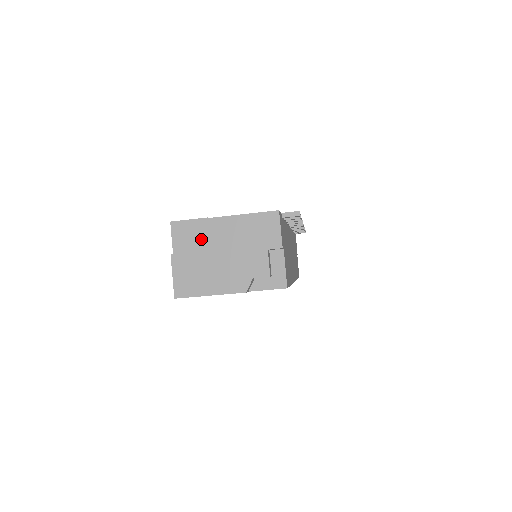
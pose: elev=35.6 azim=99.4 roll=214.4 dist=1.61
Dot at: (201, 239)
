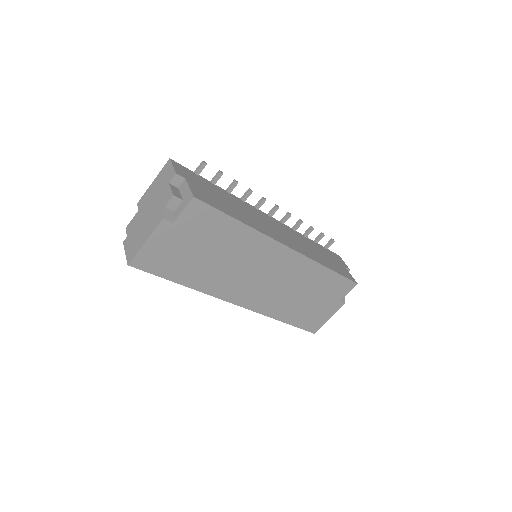
Dot at: (136, 217)
